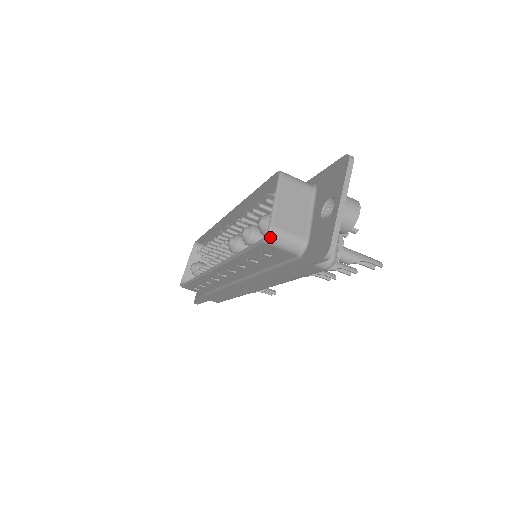
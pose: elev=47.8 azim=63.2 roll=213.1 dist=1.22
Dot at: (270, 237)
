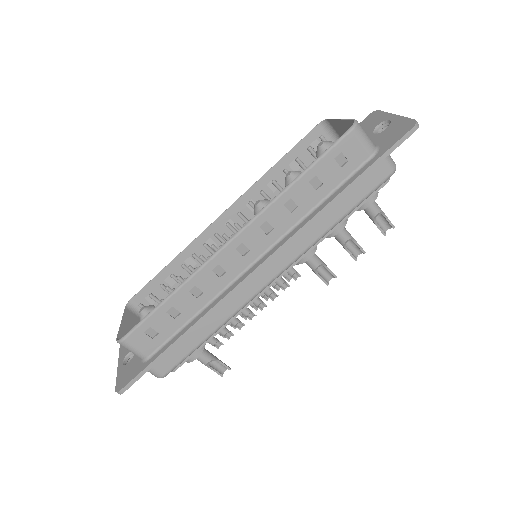
Dot at: (358, 125)
